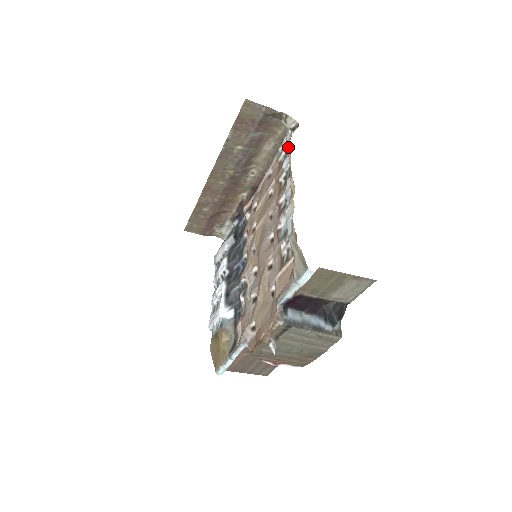
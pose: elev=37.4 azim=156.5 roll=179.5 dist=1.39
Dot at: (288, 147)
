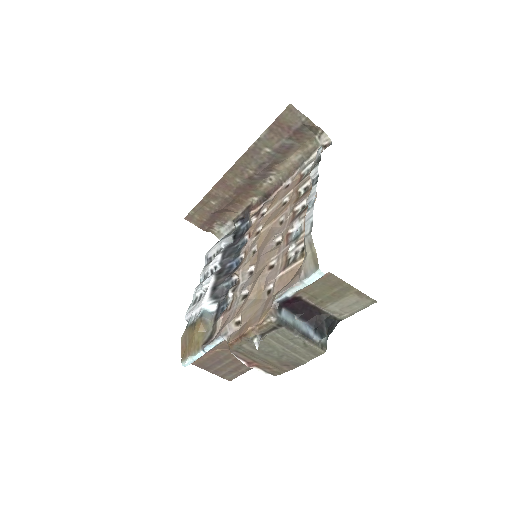
Dot at: (319, 159)
